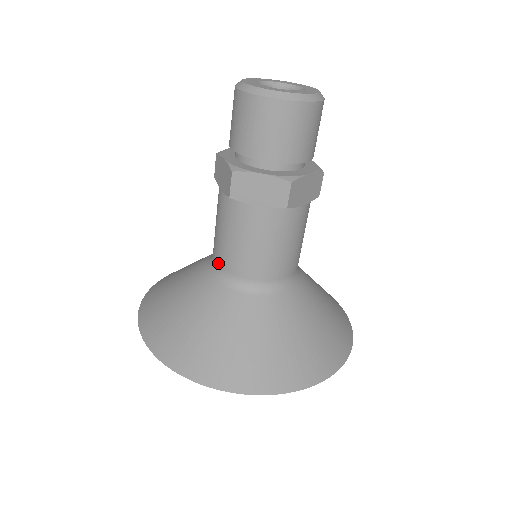
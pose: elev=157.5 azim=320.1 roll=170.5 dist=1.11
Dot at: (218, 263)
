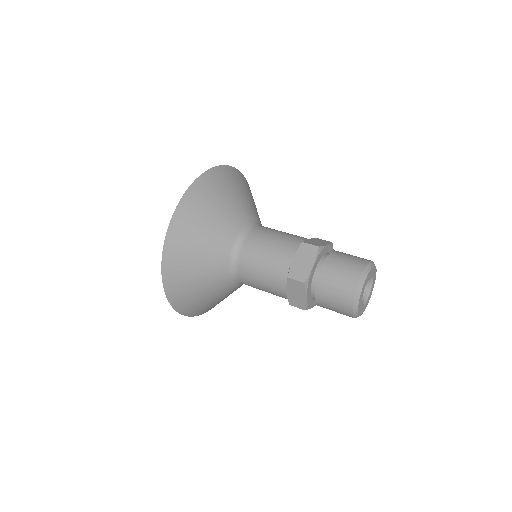
Dot at: (241, 280)
